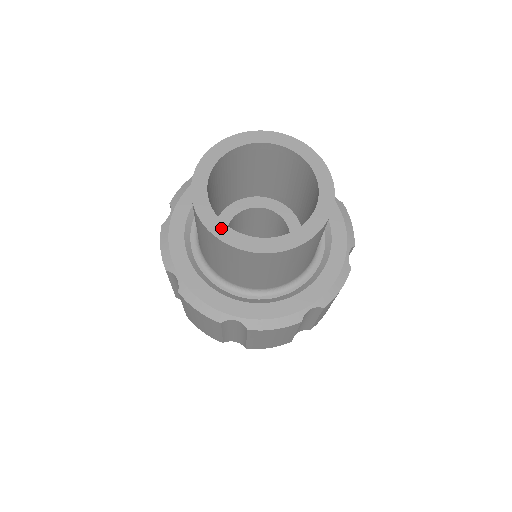
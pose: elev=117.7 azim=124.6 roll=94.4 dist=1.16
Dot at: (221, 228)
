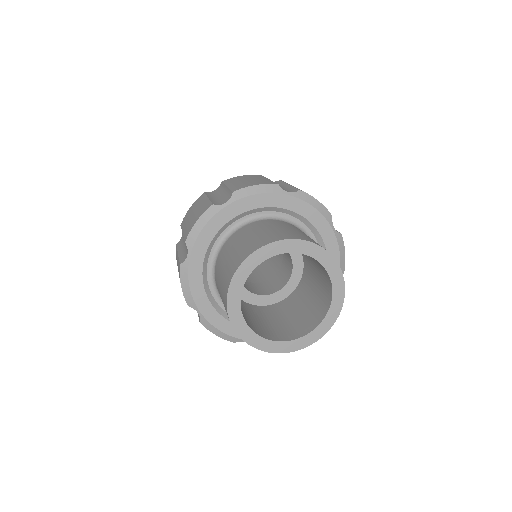
Dot at: (252, 337)
